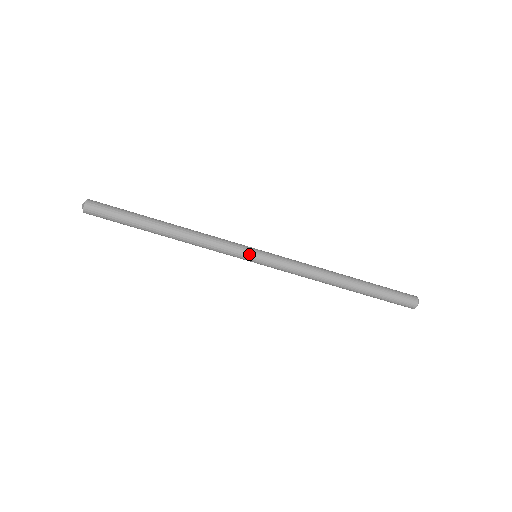
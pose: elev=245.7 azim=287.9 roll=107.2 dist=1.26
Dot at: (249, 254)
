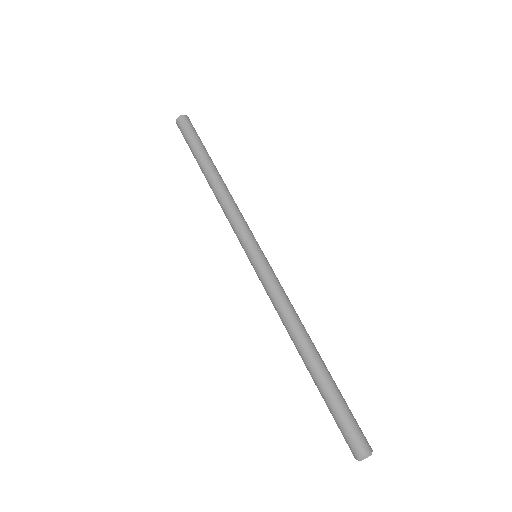
Dot at: (250, 246)
